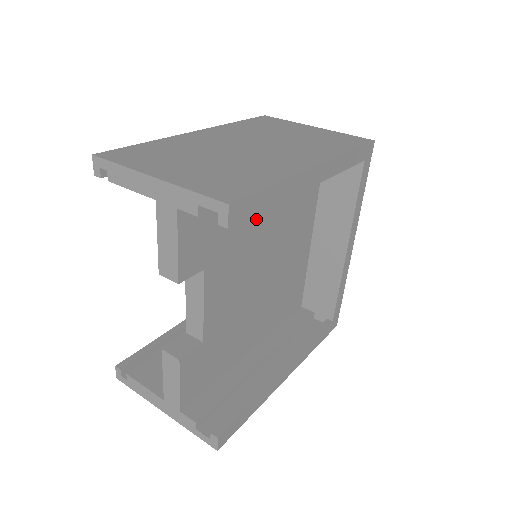
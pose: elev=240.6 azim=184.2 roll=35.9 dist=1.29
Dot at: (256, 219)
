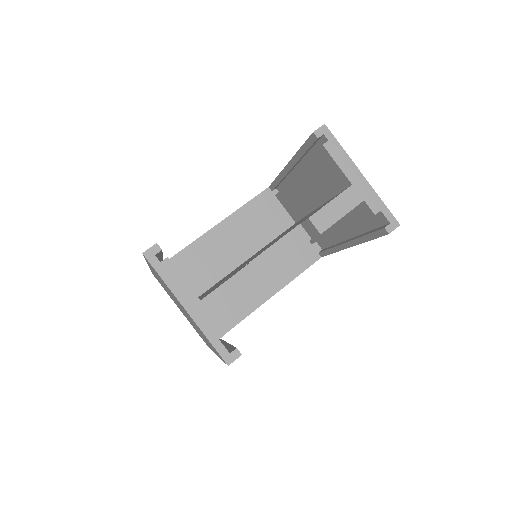
Dot at: occluded
